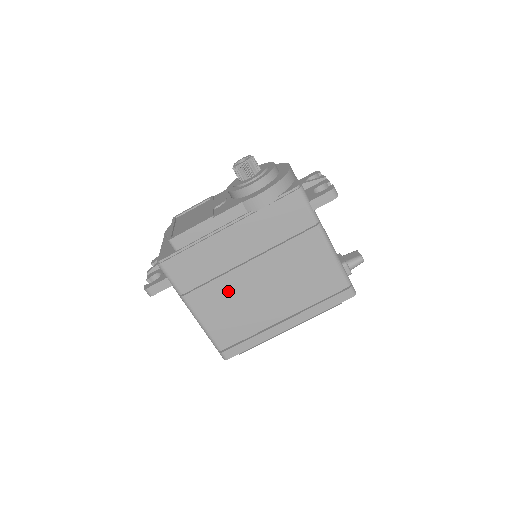
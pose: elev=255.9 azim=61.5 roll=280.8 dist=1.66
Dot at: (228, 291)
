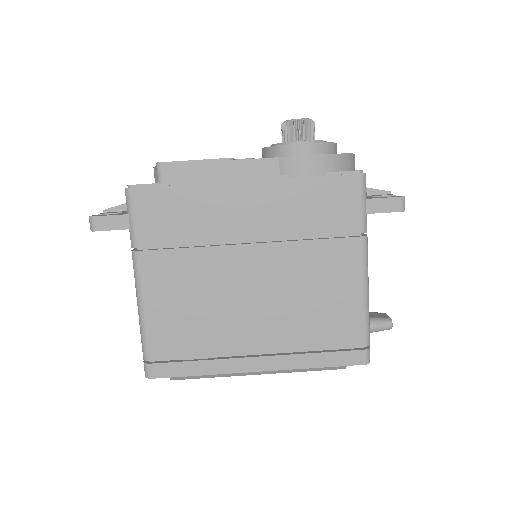
Dot at: (201, 274)
